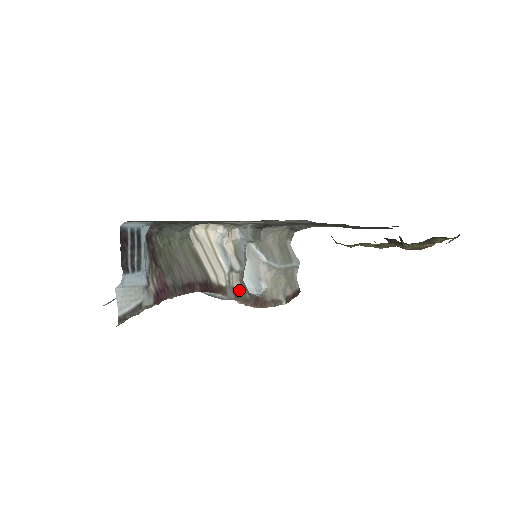
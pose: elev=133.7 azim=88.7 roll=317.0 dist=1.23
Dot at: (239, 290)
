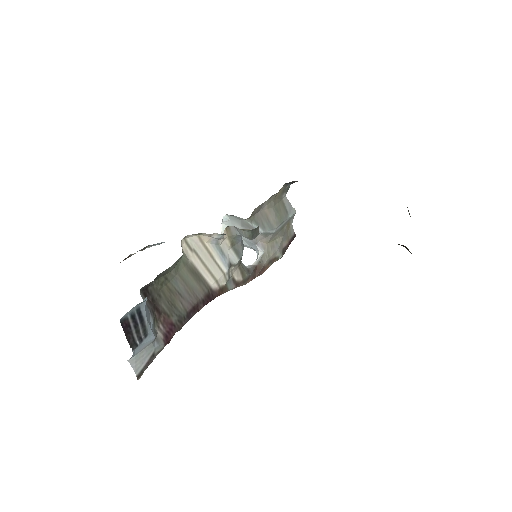
Dot at: (239, 277)
